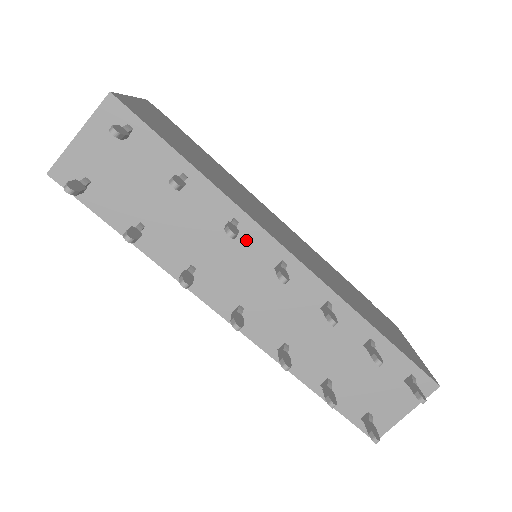
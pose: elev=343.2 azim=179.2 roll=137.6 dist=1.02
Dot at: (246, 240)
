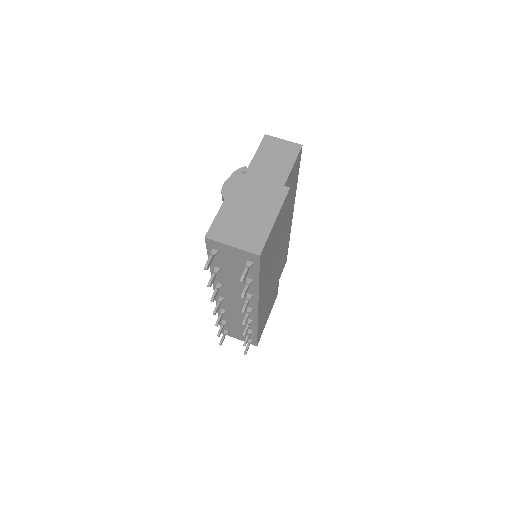
Dot at: occluded
